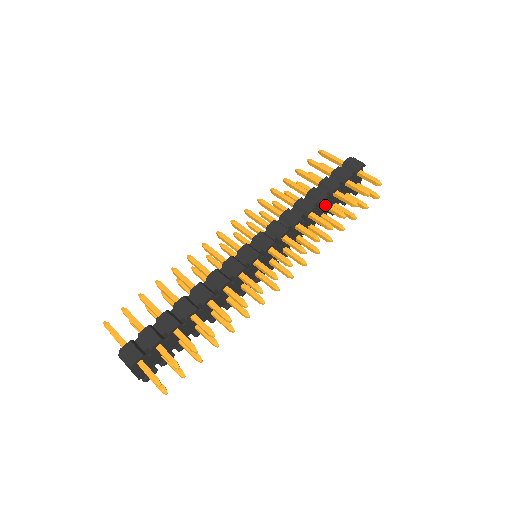
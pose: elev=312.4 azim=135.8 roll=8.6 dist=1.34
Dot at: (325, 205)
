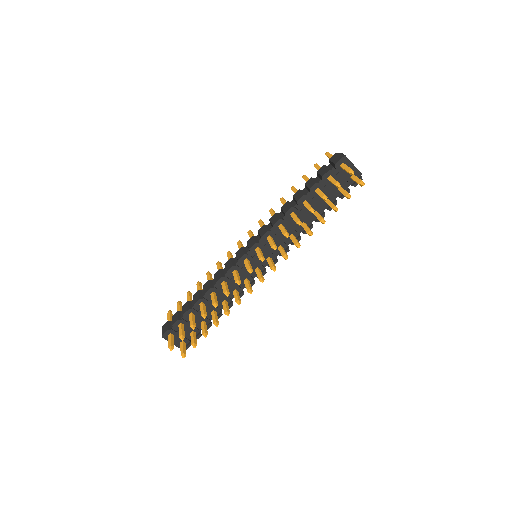
Dot at: (304, 204)
